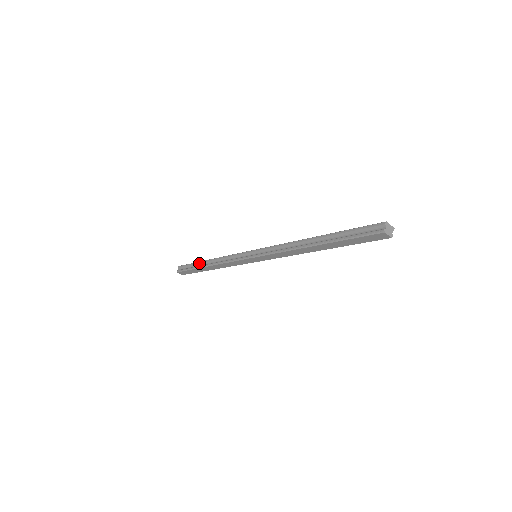
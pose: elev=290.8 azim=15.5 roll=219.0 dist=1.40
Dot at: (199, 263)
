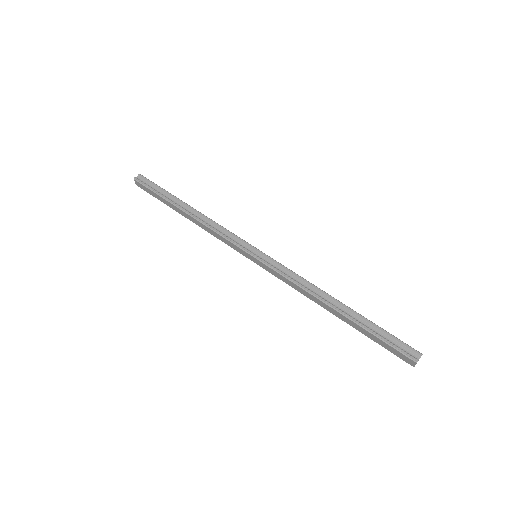
Dot at: (174, 198)
